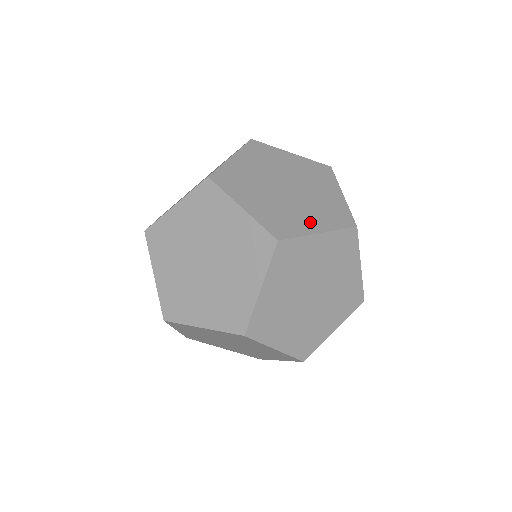
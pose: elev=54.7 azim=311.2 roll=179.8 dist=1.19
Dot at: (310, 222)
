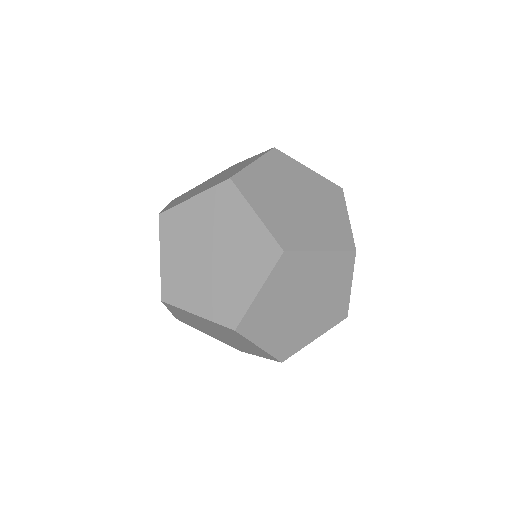
Dot at: (197, 193)
